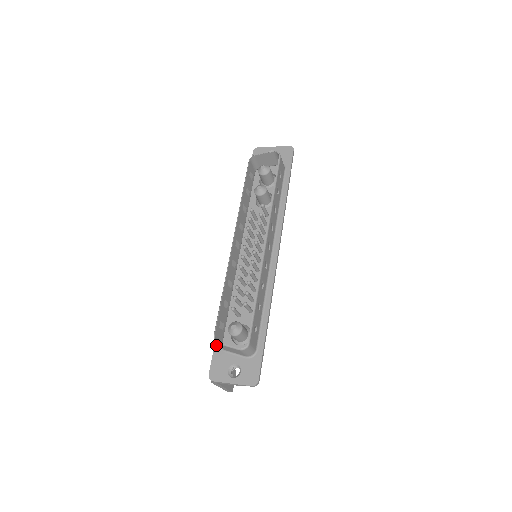
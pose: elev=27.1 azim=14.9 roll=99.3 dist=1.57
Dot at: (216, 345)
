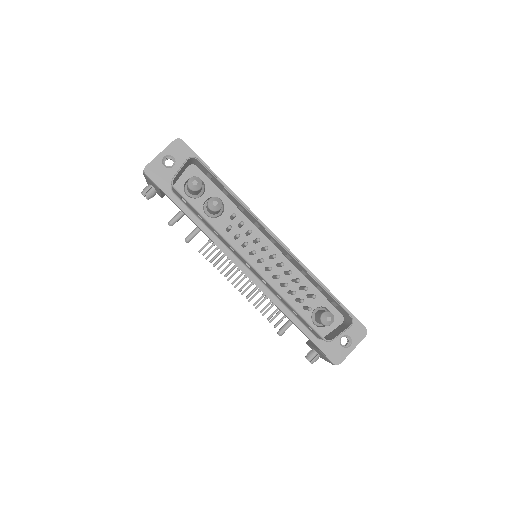
Dot at: (315, 343)
